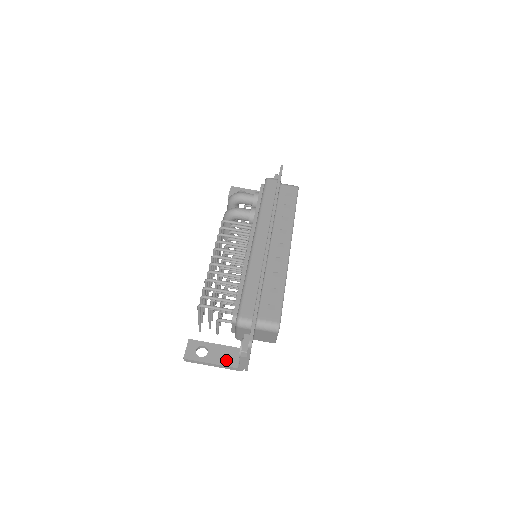
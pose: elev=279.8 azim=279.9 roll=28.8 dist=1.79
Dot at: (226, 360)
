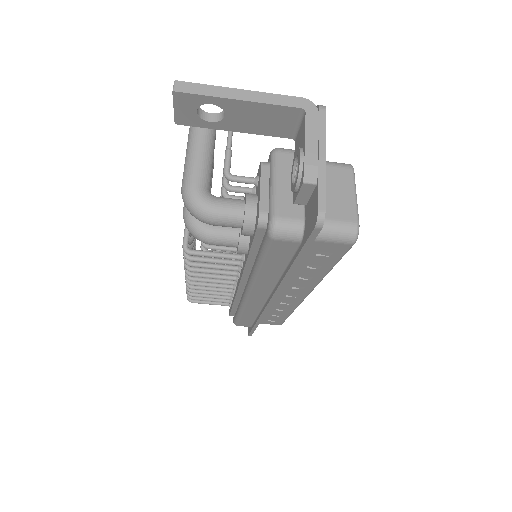
Dot at: occluded
